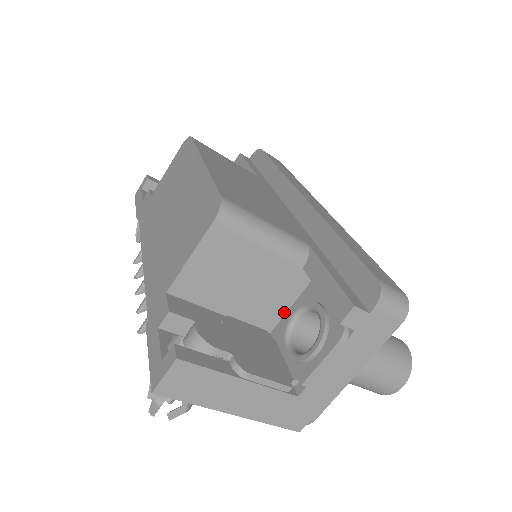
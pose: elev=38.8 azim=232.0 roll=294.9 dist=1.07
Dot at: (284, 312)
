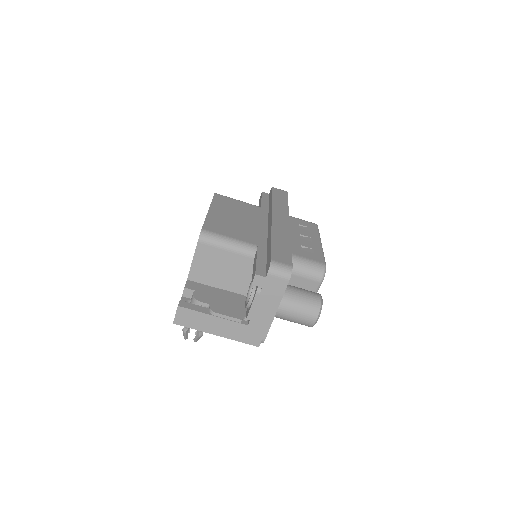
Dot at: occluded
